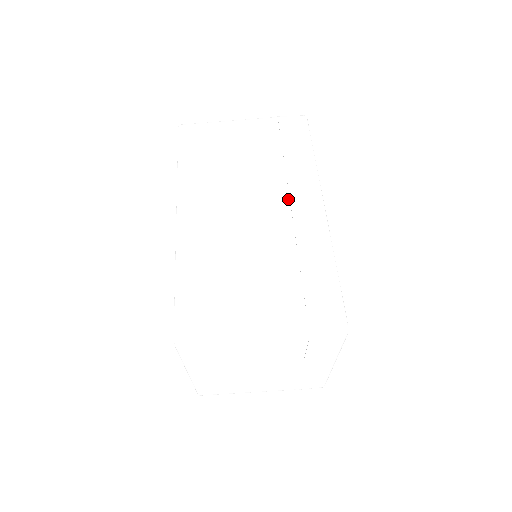
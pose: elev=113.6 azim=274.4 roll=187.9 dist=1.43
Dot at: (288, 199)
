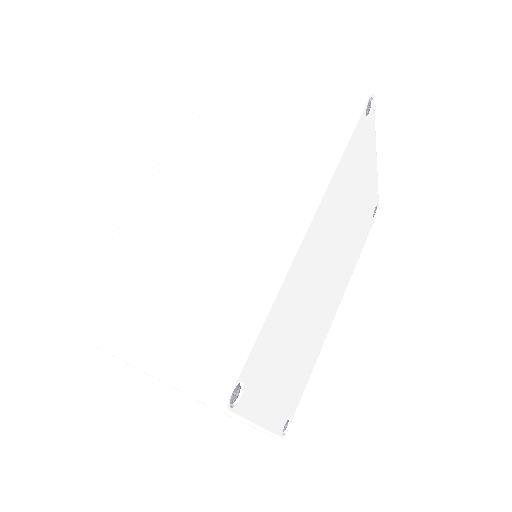
Dot at: (268, 203)
